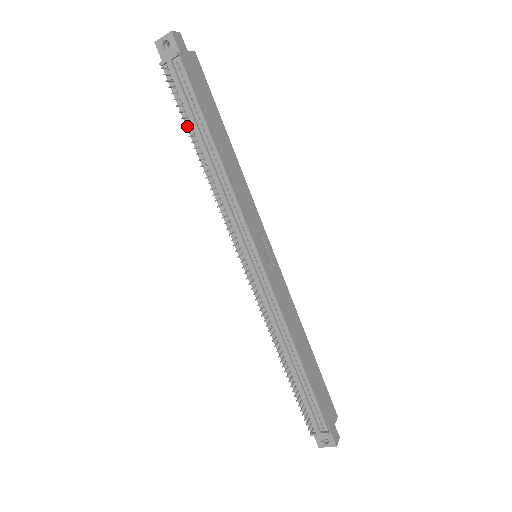
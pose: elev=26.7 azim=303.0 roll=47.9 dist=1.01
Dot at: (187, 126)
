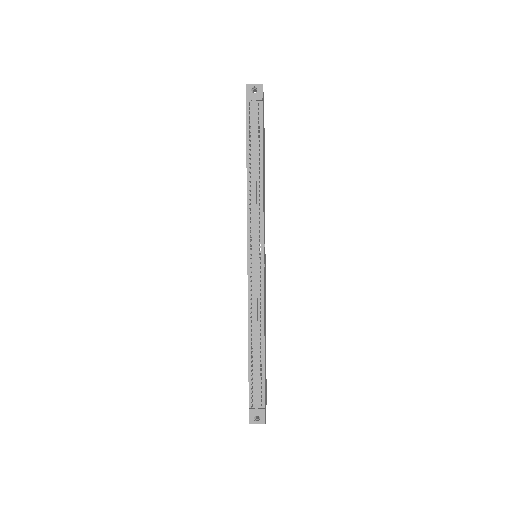
Dot at: (247, 146)
